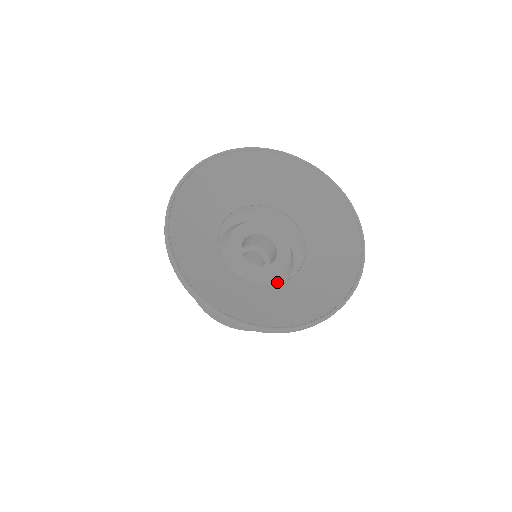
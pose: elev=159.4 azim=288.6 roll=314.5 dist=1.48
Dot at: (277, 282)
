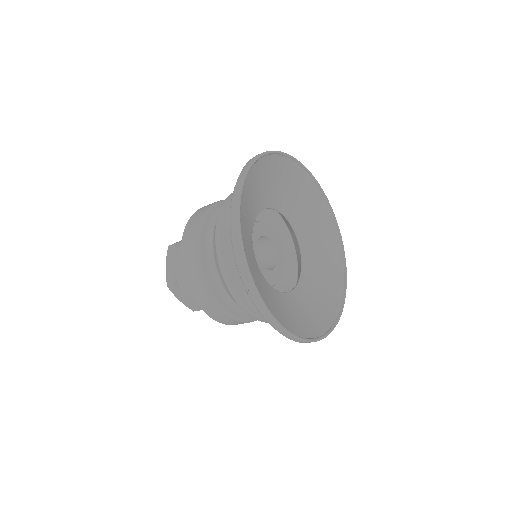
Dot at: occluded
